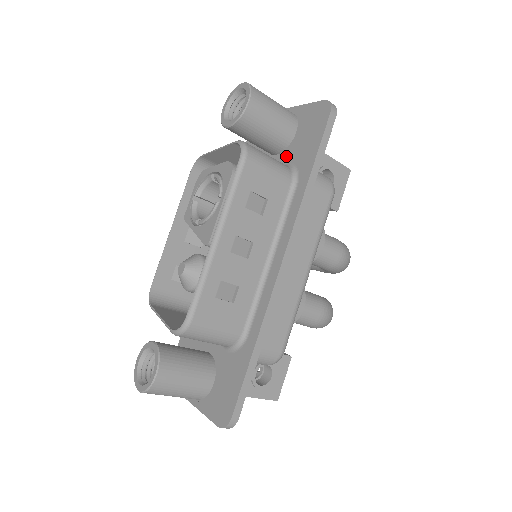
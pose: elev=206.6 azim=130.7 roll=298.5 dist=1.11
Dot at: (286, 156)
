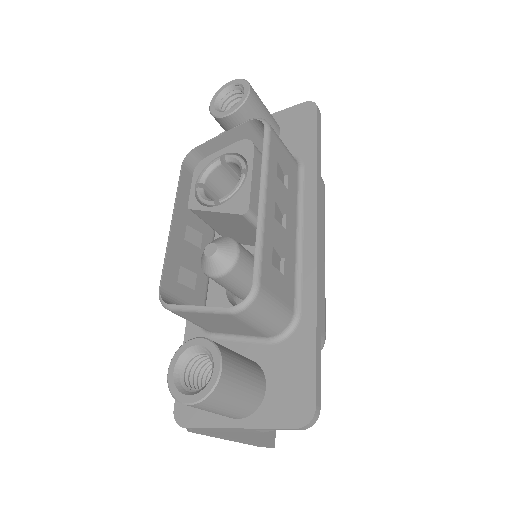
Dot at: occluded
